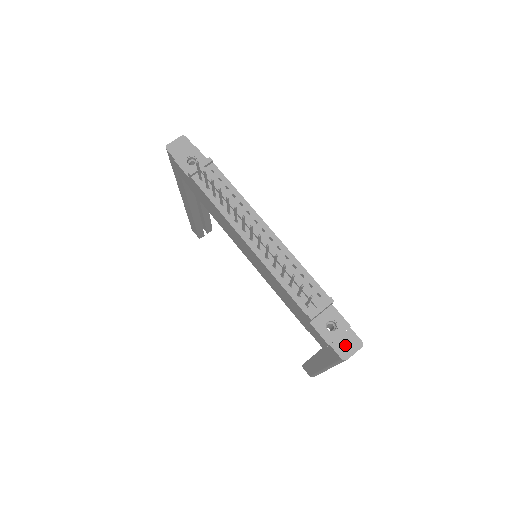
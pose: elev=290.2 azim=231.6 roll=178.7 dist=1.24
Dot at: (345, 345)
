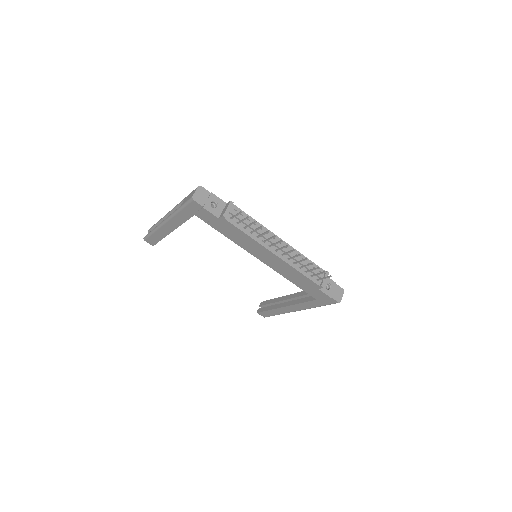
Dot at: (337, 294)
